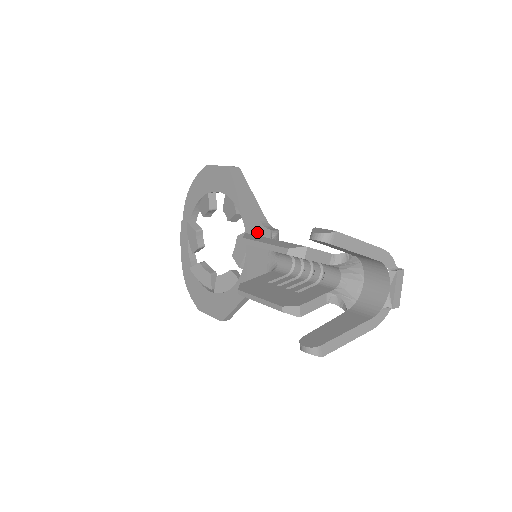
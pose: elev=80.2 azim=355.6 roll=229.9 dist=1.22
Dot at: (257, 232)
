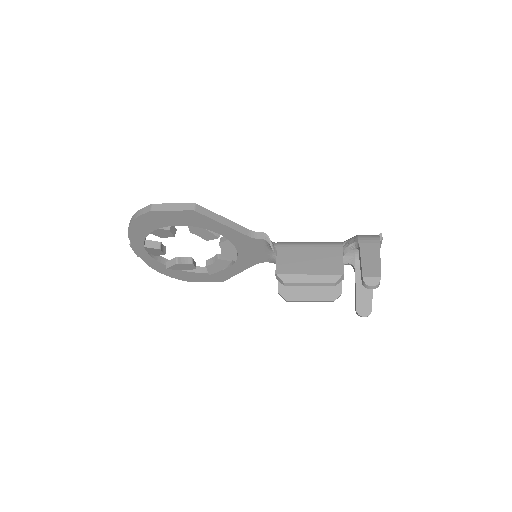
Dot at: (247, 242)
